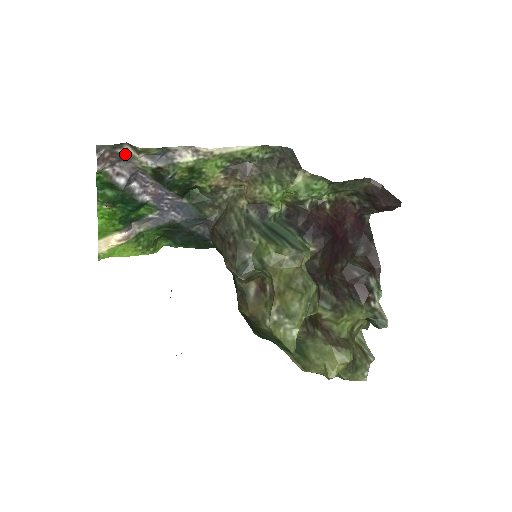
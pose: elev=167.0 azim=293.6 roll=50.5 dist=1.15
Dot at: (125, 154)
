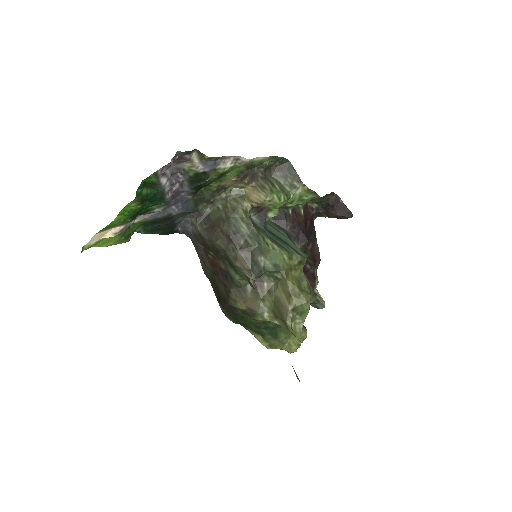
Dot at: (187, 158)
